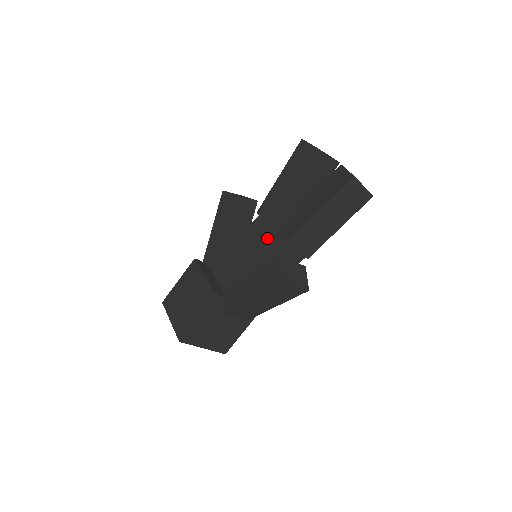
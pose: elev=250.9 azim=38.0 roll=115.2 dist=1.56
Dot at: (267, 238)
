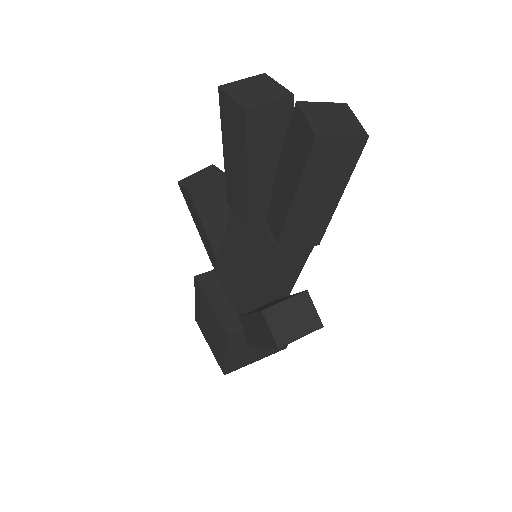
Dot at: (252, 242)
